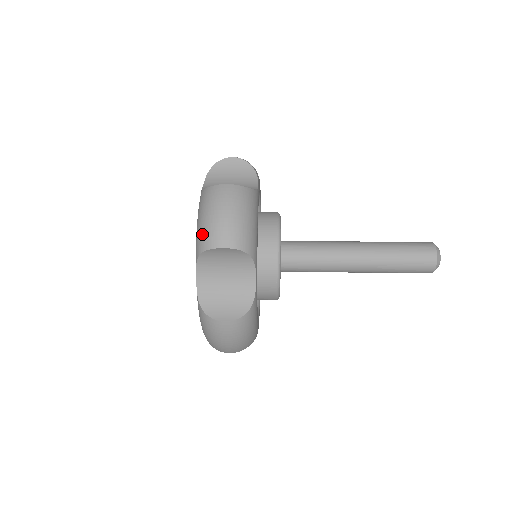
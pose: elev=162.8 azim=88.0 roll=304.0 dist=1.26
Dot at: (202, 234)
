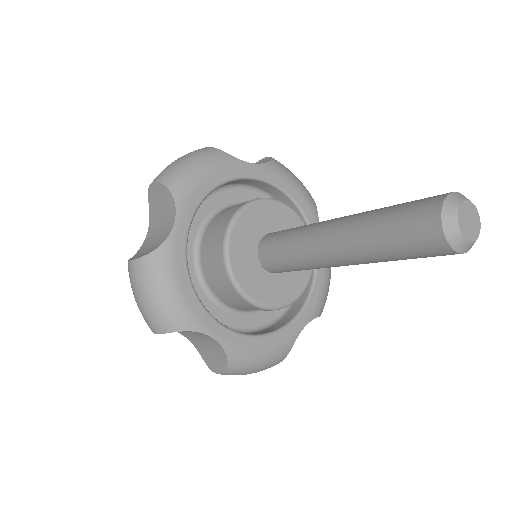
Dot at: occluded
